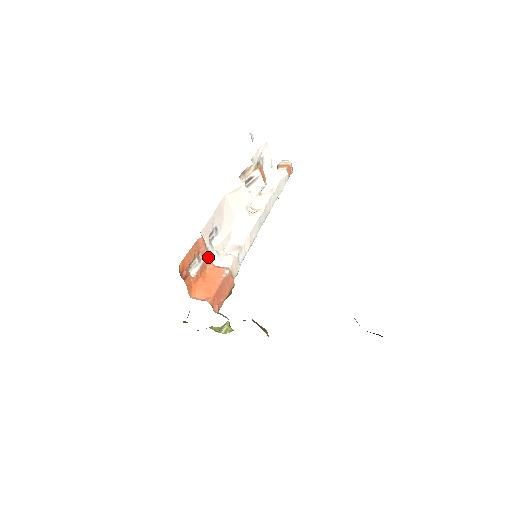
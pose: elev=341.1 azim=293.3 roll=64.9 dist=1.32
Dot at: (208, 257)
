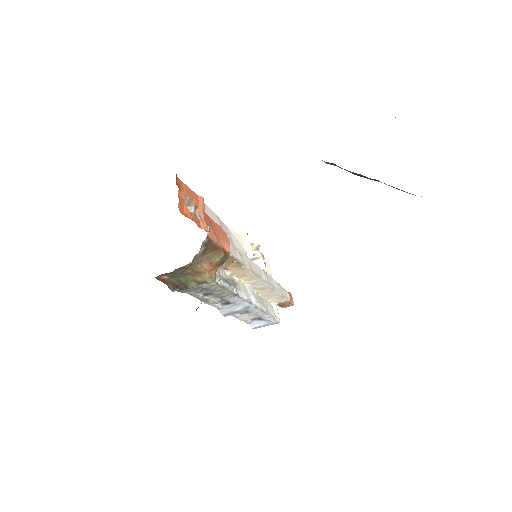
Dot at: (204, 221)
